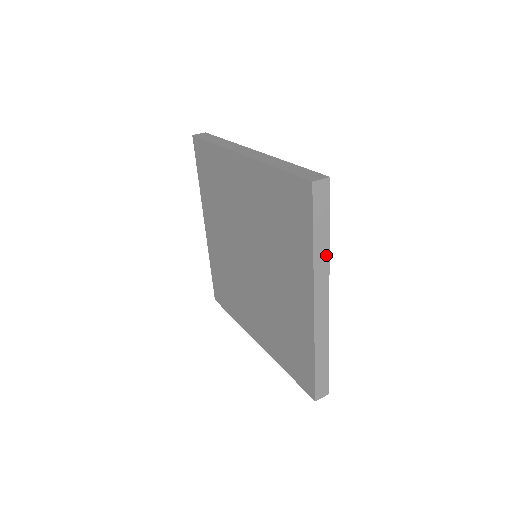
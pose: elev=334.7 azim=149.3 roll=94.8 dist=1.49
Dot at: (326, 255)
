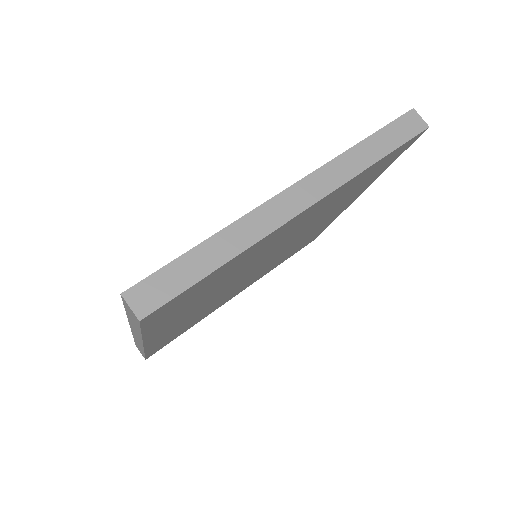
Dot at: (357, 169)
